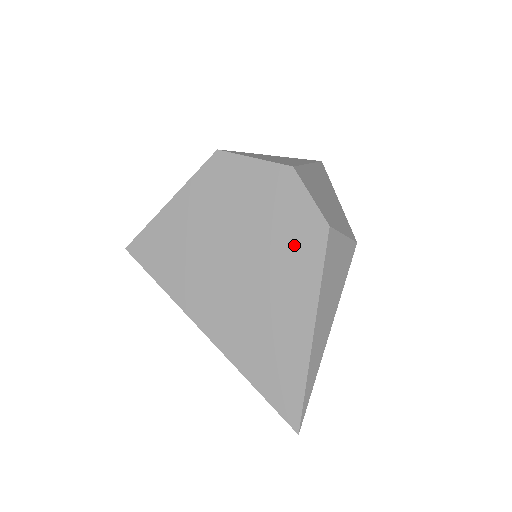
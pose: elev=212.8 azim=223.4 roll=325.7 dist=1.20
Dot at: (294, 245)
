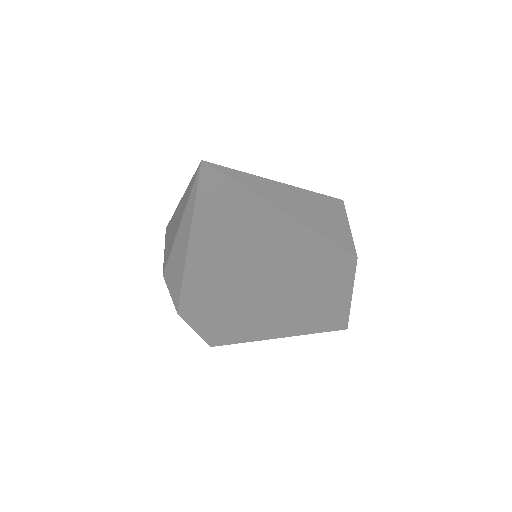
Dot at: occluded
